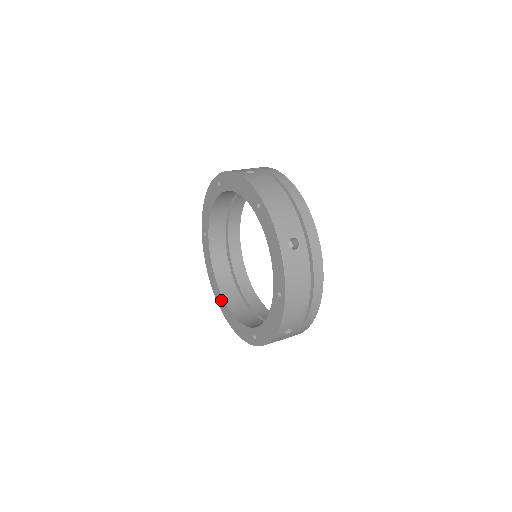
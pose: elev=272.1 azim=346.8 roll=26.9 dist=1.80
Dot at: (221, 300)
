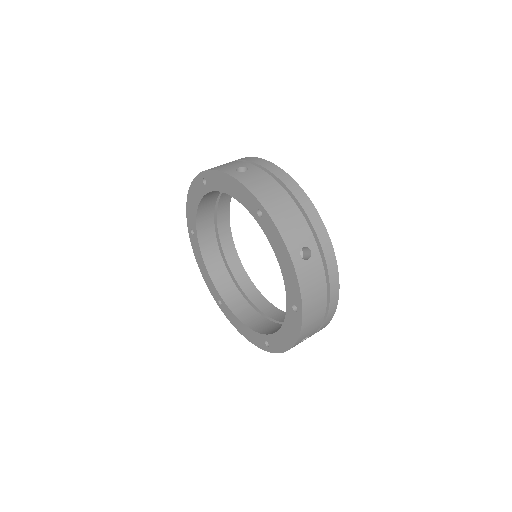
Dot at: (265, 340)
